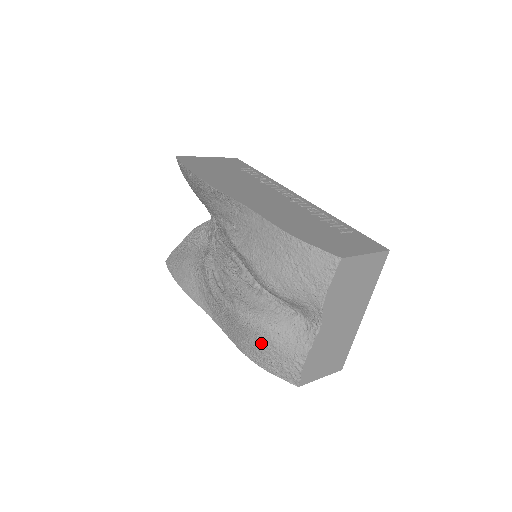
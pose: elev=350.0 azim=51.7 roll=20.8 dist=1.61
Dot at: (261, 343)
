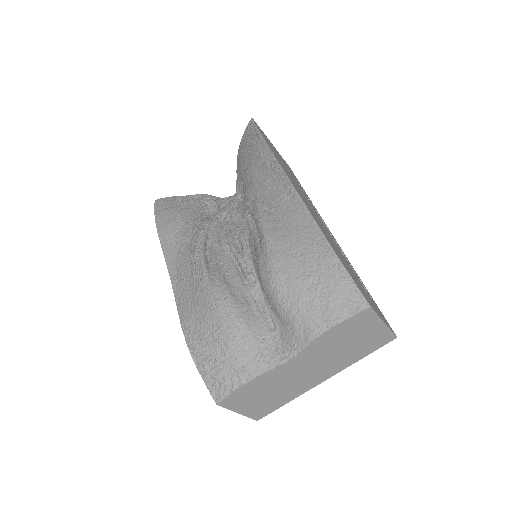
Dot at: (216, 333)
